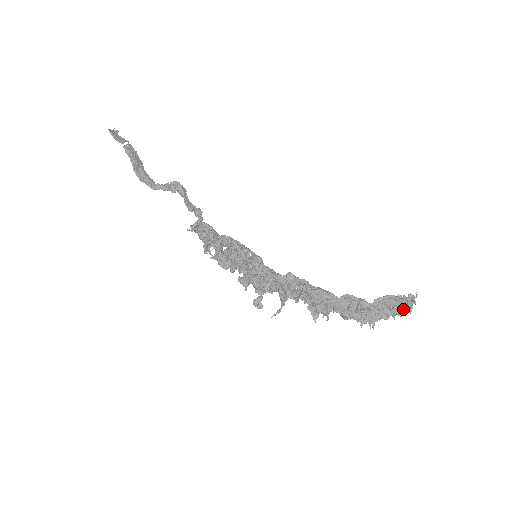
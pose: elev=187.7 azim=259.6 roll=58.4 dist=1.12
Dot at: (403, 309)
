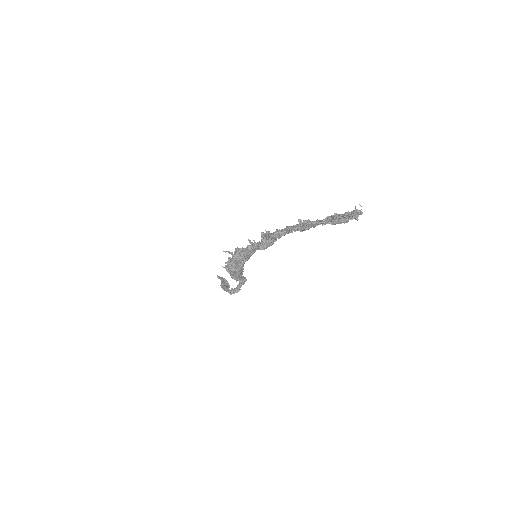
Dot at: (345, 214)
